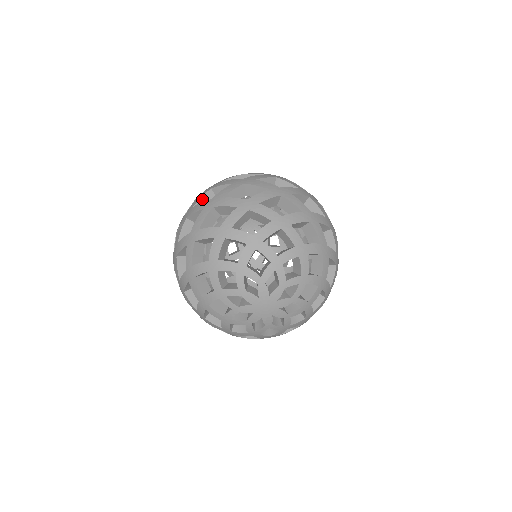
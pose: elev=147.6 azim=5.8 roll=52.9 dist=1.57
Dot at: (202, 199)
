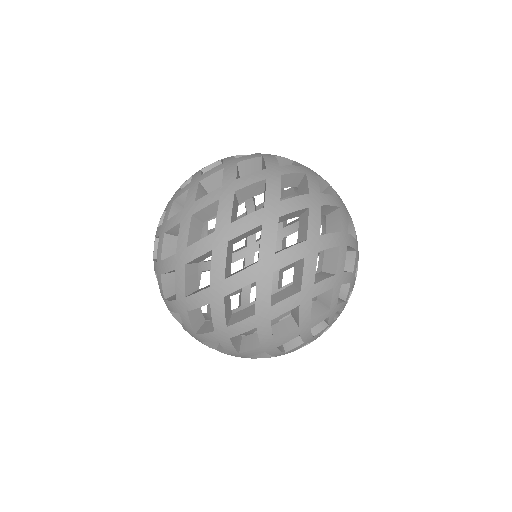
Dot at: (226, 262)
